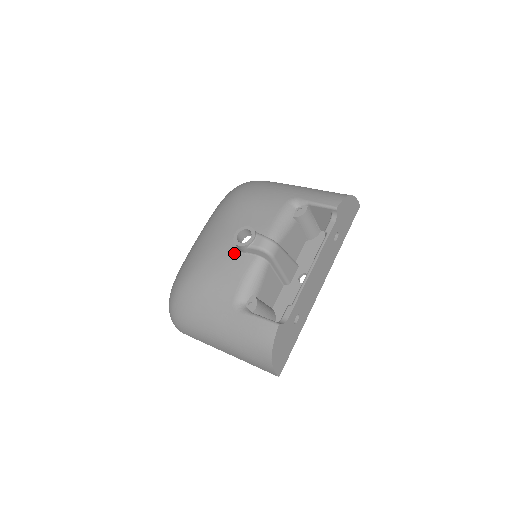
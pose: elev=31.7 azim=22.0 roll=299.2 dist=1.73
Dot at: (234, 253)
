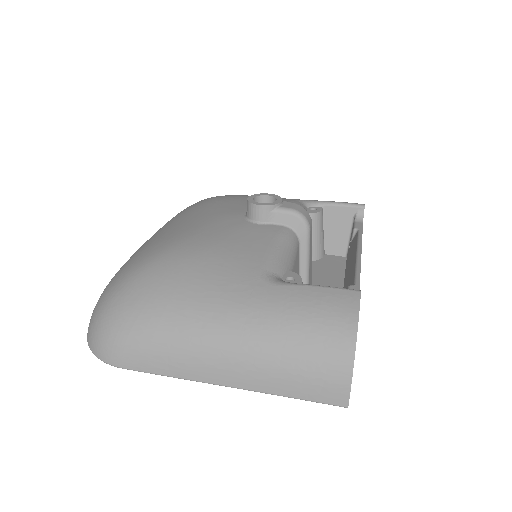
Dot at: (244, 224)
